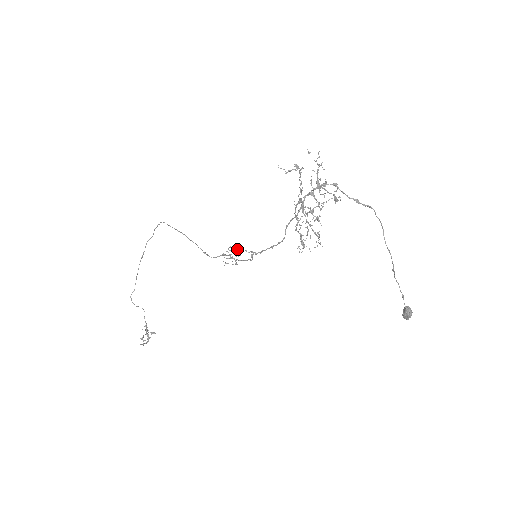
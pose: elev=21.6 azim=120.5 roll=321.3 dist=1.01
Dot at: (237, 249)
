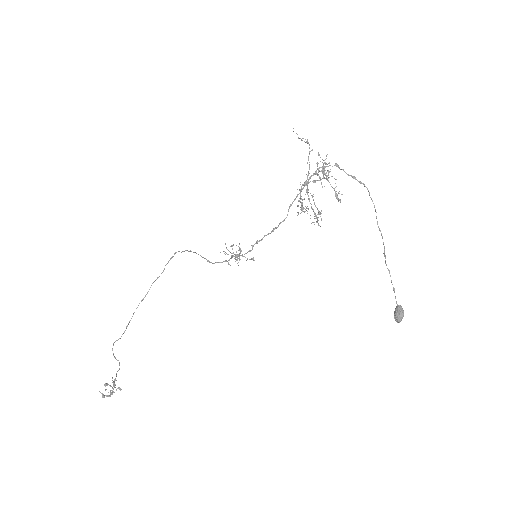
Dot at: (240, 248)
